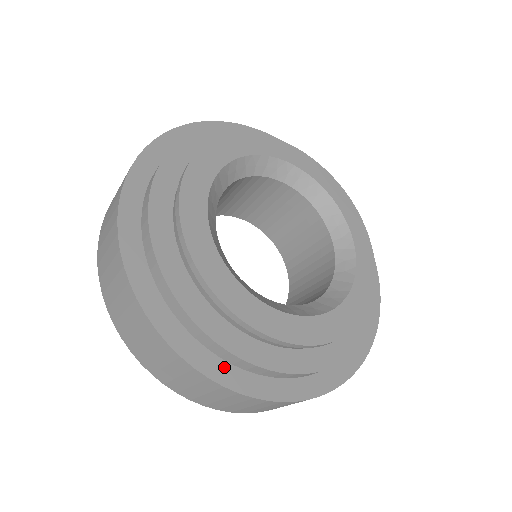
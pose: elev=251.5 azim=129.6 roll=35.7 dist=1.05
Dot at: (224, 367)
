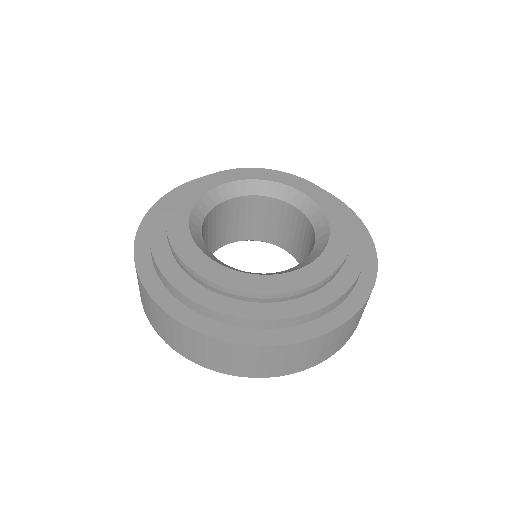
Dot at: (255, 333)
